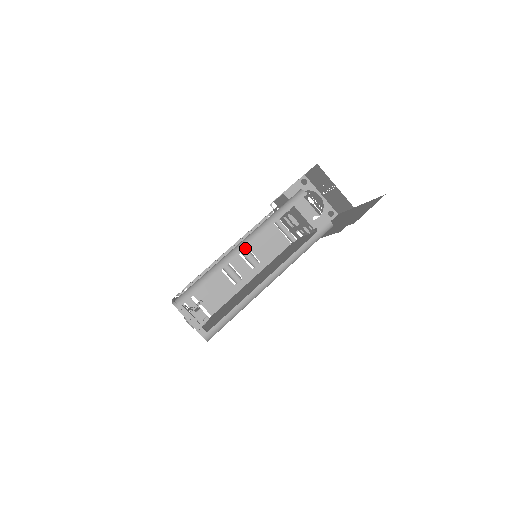
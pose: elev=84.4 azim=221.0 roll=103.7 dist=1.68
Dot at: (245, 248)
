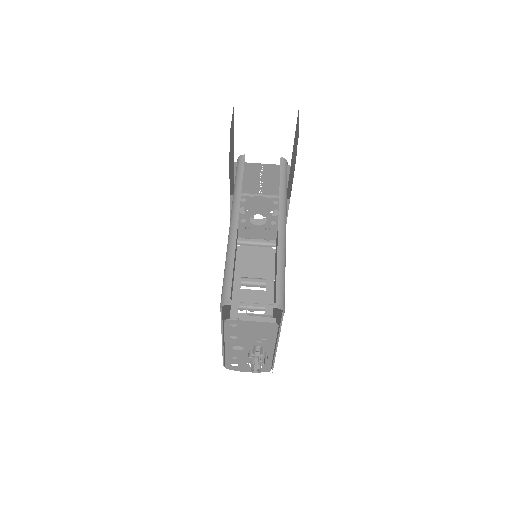
Dot at: (237, 219)
